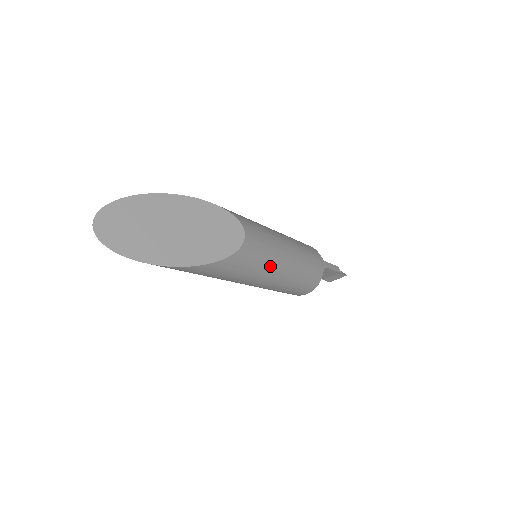
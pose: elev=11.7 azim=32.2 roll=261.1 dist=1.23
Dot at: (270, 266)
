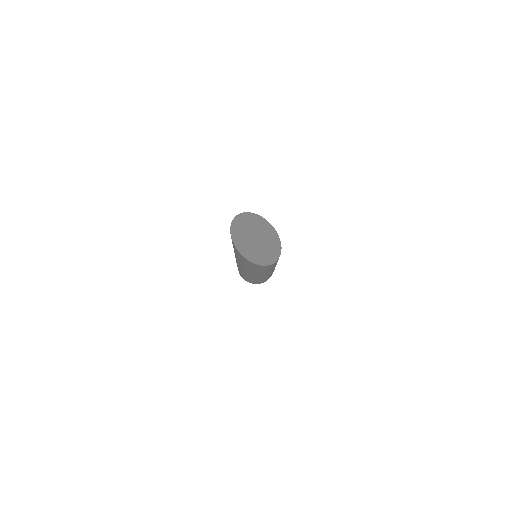
Dot at: occluded
